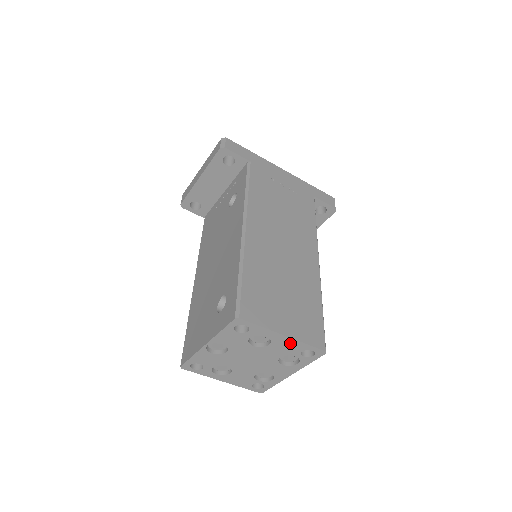
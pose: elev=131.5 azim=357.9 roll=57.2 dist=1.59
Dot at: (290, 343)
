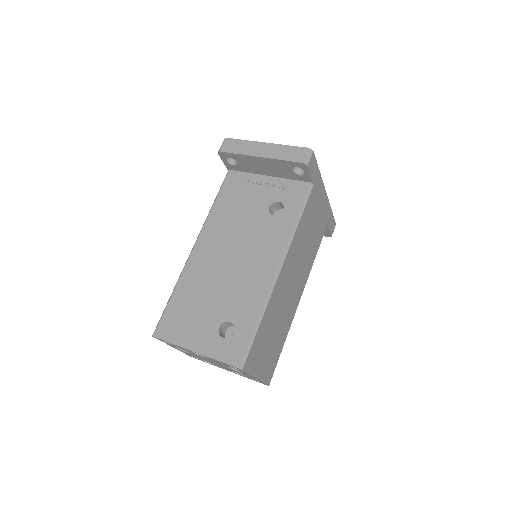
Dot at: (254, 378)
